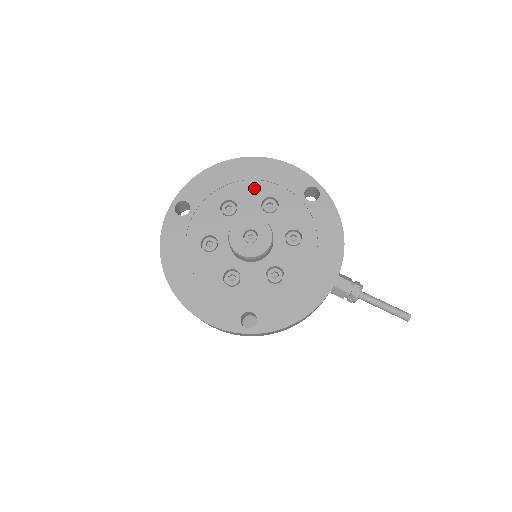
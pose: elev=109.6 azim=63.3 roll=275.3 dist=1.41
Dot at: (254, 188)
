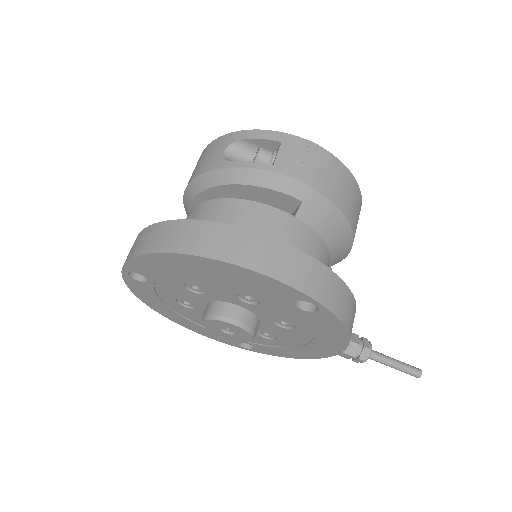
Dot at: (221, 283)
